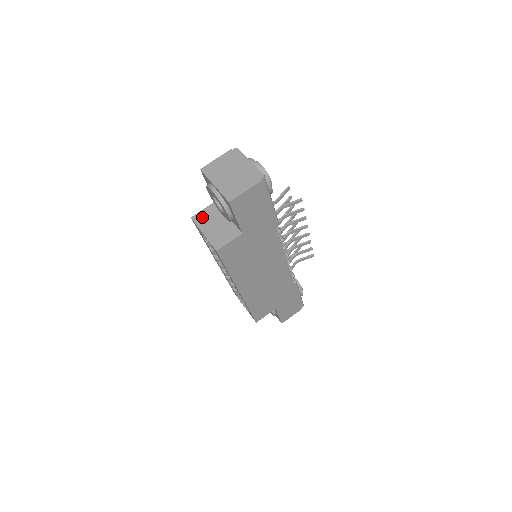
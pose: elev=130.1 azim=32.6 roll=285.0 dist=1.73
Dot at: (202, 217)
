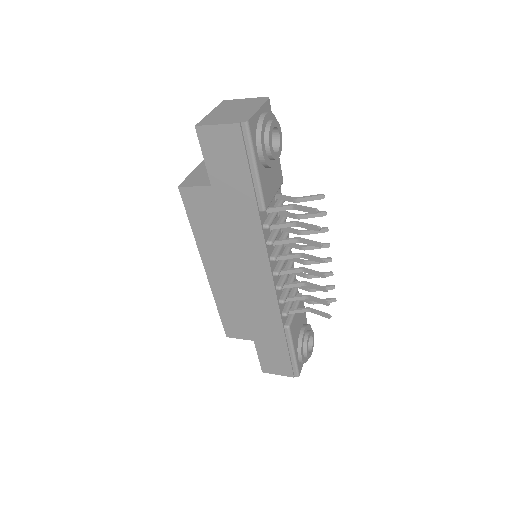
Dot at: occluded
